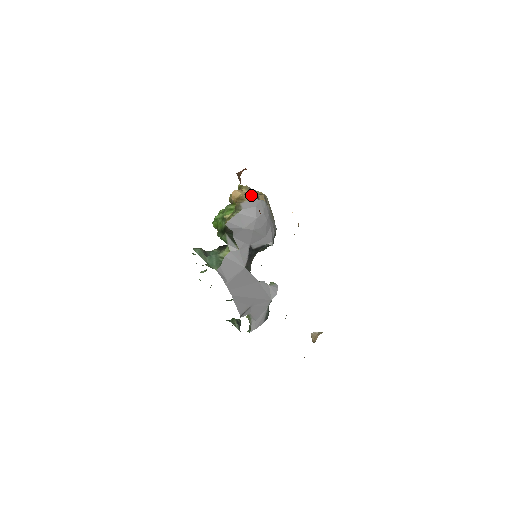
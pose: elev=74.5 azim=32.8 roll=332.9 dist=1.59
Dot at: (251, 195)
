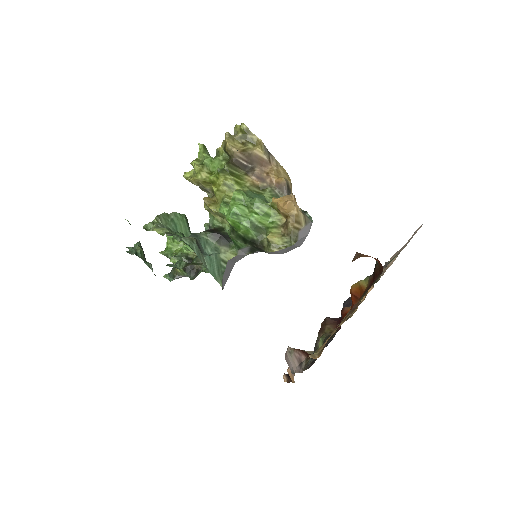
Dot at: (274, 172)
